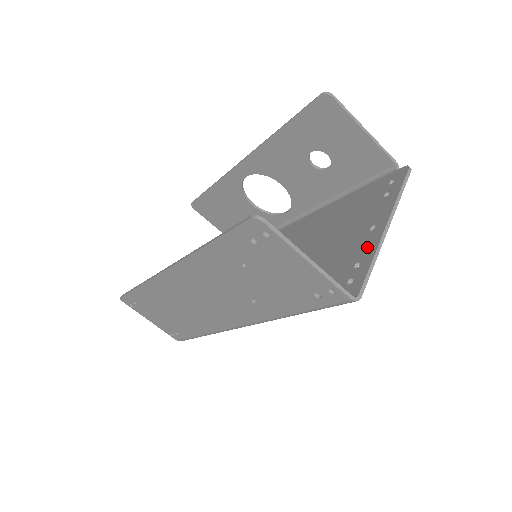
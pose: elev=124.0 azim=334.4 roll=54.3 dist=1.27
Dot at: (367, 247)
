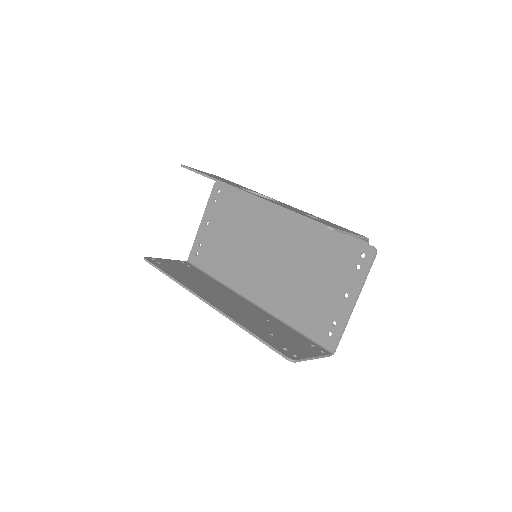
Dot at: (341, 313)
